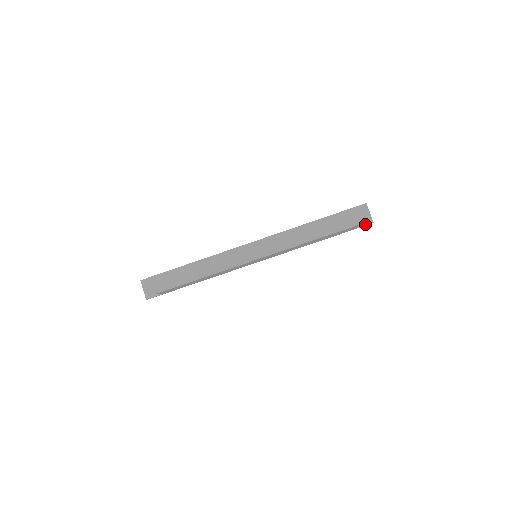
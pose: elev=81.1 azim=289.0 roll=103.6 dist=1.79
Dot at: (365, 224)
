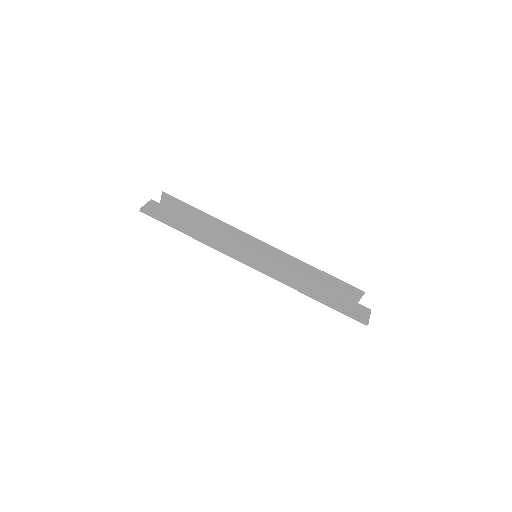
Dot at: (360, 319)
